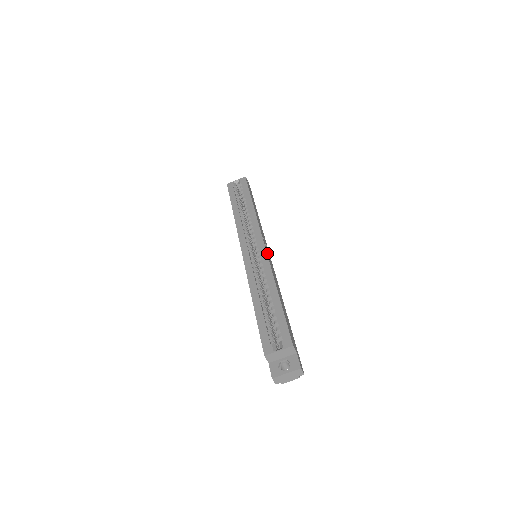
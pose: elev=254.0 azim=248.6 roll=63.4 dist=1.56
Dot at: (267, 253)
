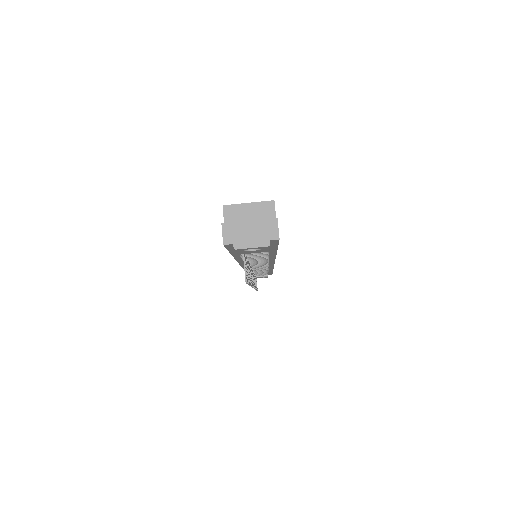
Dot at: occluded
